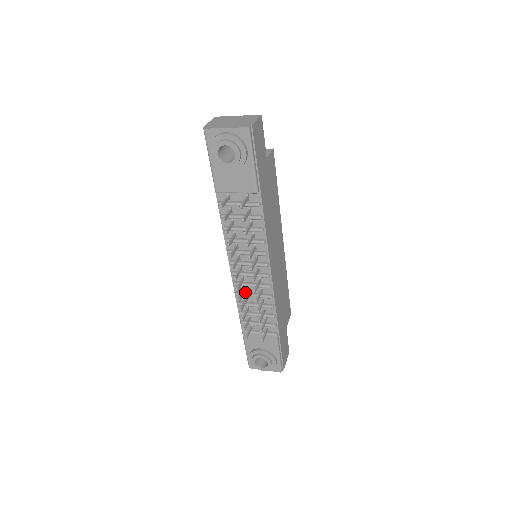
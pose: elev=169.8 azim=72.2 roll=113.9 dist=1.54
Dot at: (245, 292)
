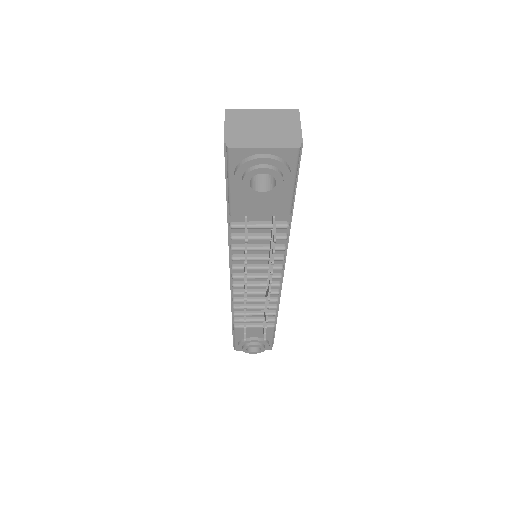
Dot at: occluded
